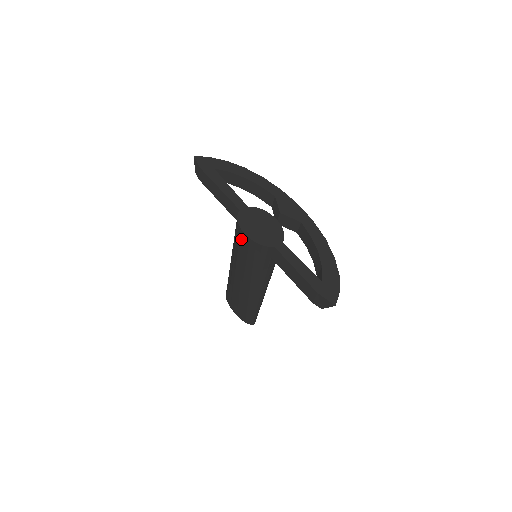
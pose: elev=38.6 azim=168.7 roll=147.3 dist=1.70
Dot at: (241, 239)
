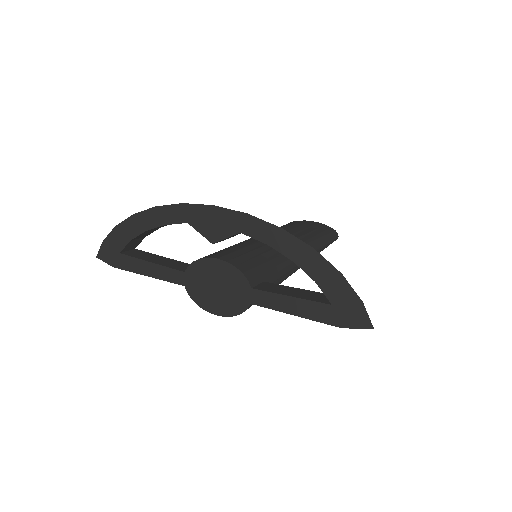
Dot at: occluded
